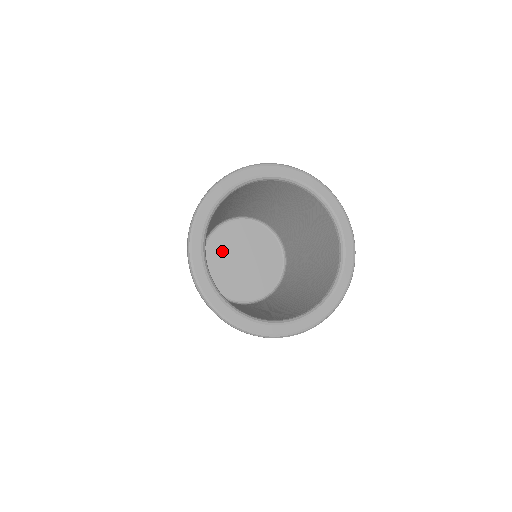
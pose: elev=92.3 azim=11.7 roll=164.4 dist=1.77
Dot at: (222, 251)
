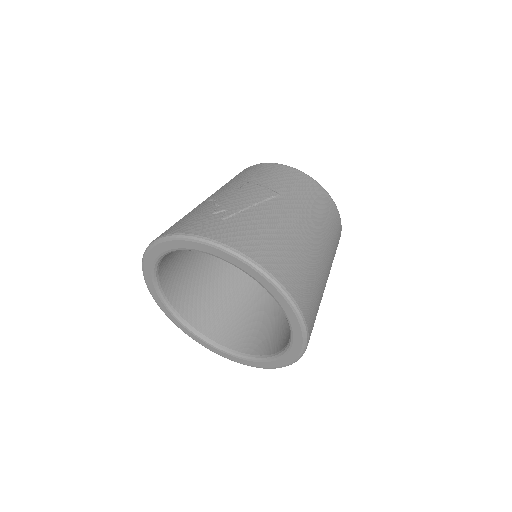
Dot at: occluded
